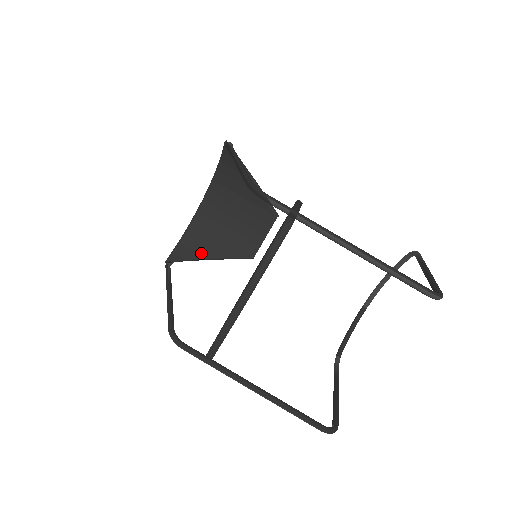
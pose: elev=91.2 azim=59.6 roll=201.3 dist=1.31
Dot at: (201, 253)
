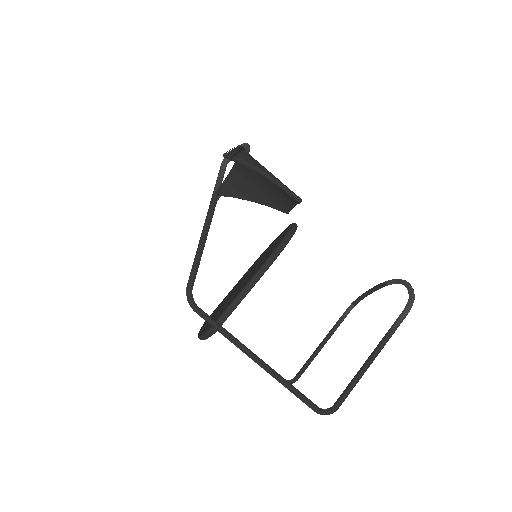
Dot at: (243, 195)
